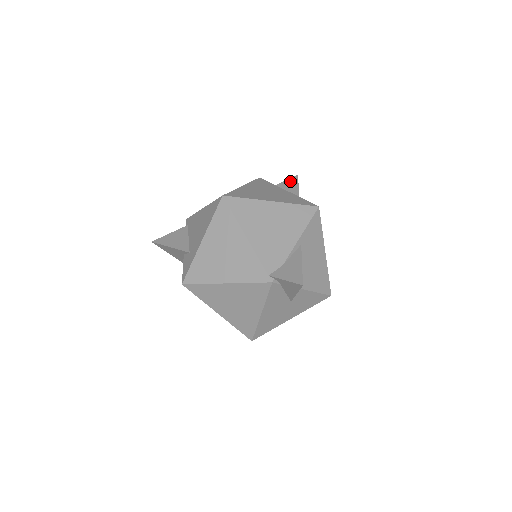
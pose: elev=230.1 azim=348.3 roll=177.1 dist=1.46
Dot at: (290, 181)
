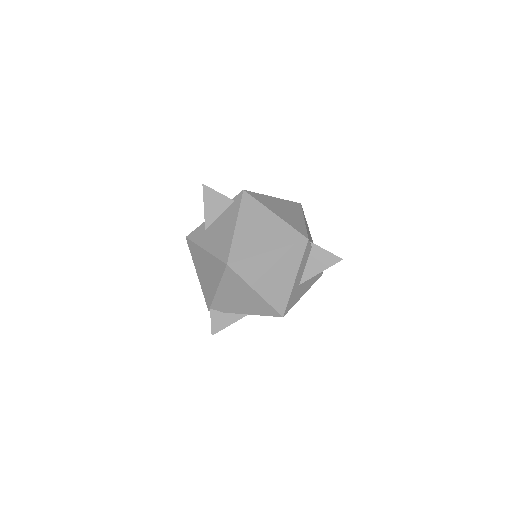
Dot at: (330, 258)
